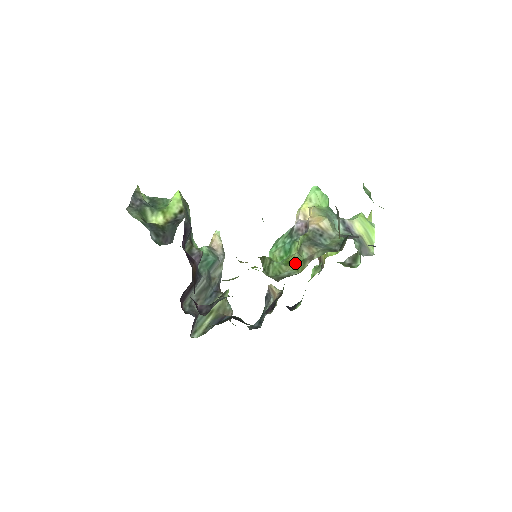
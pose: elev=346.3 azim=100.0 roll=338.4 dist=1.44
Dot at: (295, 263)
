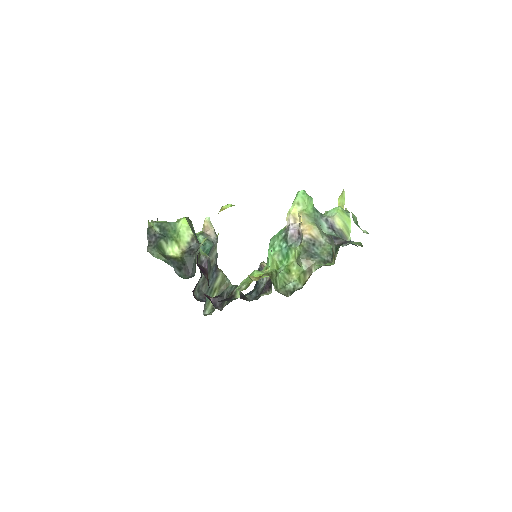
Dot at: (296, 272)
